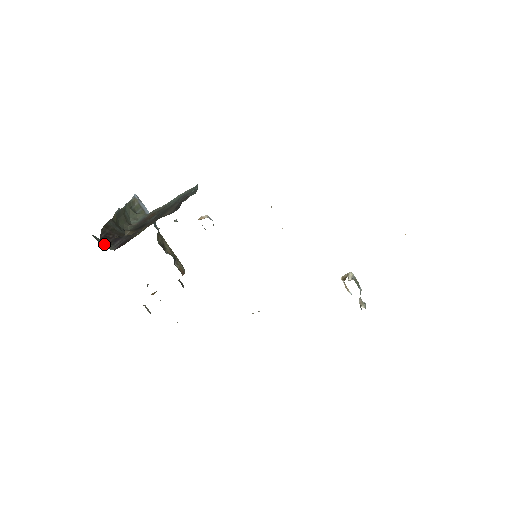
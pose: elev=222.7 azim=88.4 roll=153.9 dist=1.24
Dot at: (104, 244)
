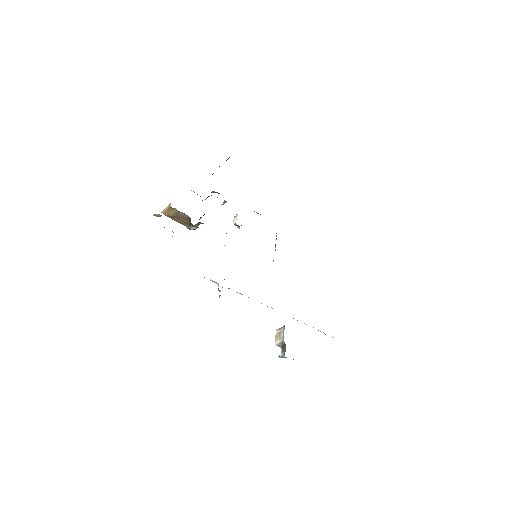
Dot at: occluded
